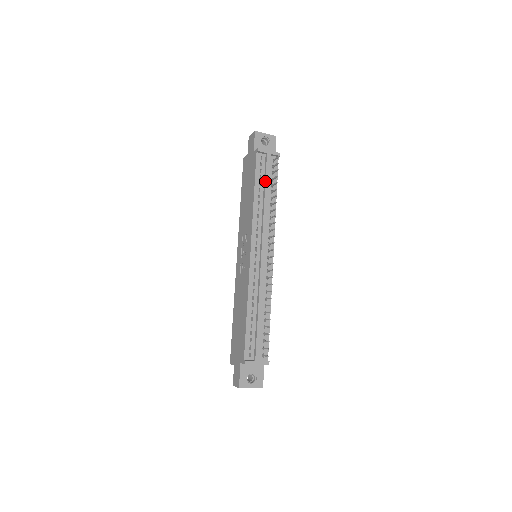
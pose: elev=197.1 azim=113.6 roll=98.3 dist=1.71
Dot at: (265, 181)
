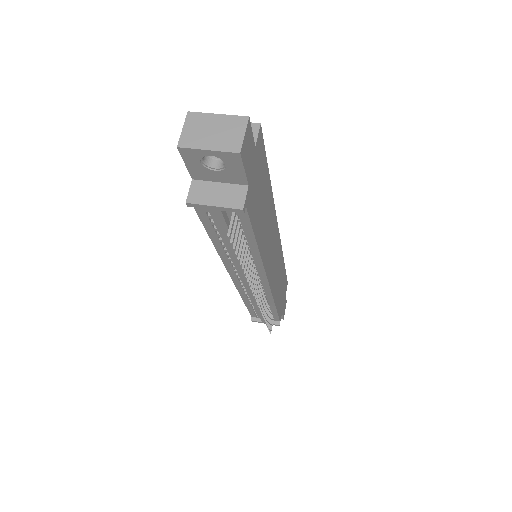
Dot at: occluded
